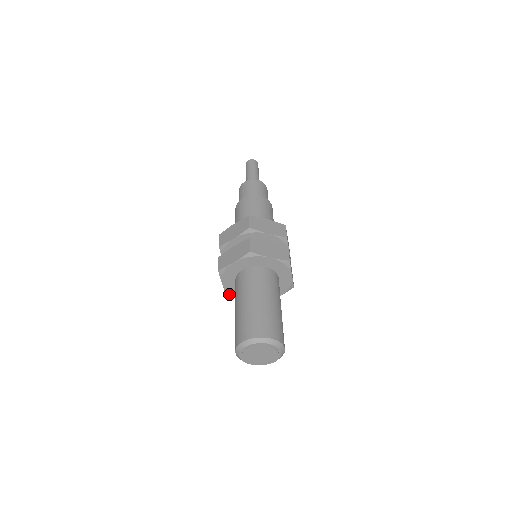
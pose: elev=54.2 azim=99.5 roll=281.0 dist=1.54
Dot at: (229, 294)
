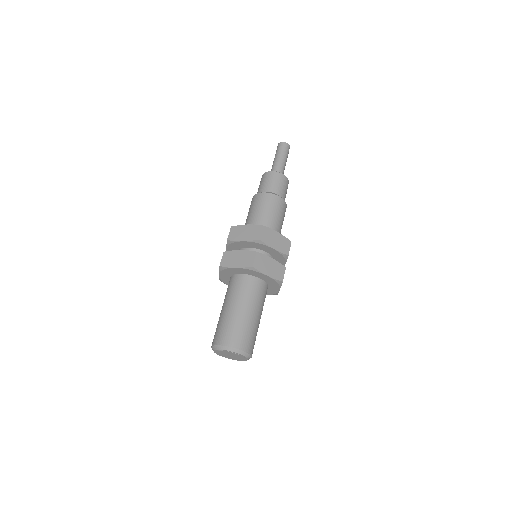
Dot at: occluded
